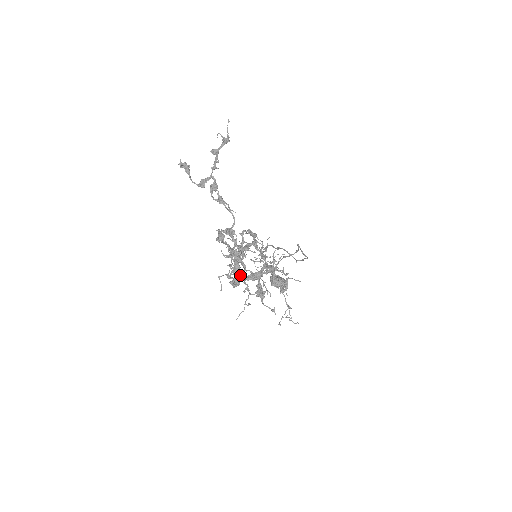
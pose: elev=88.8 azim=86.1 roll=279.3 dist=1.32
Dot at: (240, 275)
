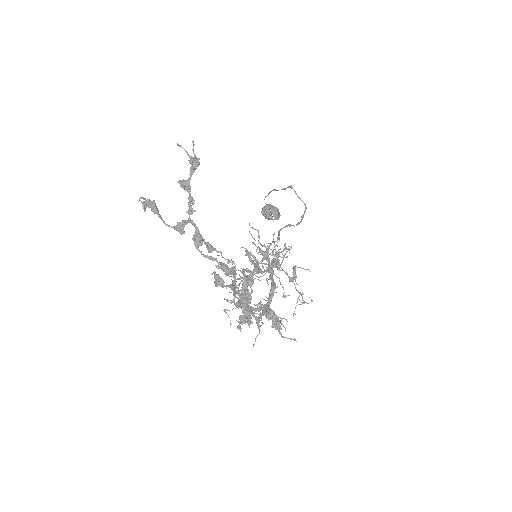
Dot at: occluded
